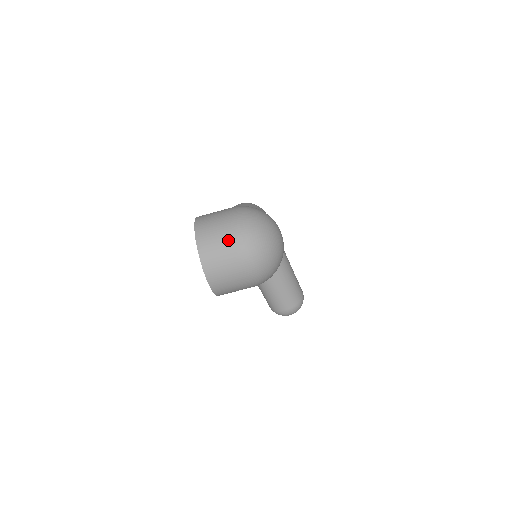
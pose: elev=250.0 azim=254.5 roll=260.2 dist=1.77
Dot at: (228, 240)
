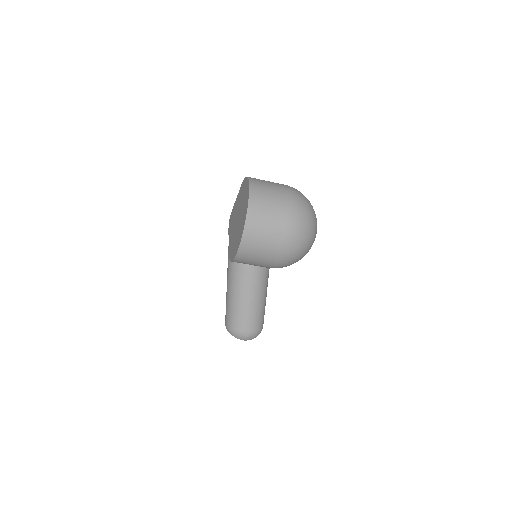
Dot at: (281, 203)
